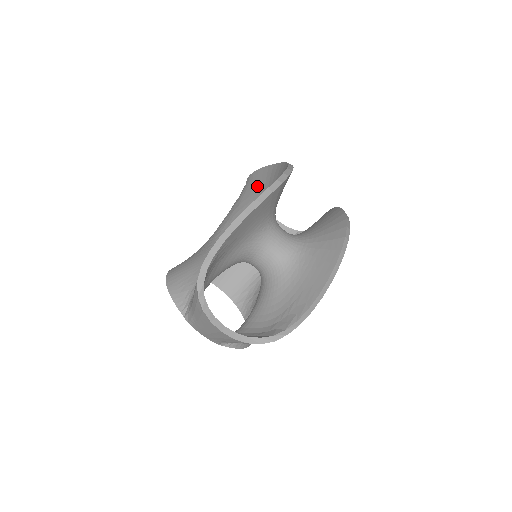
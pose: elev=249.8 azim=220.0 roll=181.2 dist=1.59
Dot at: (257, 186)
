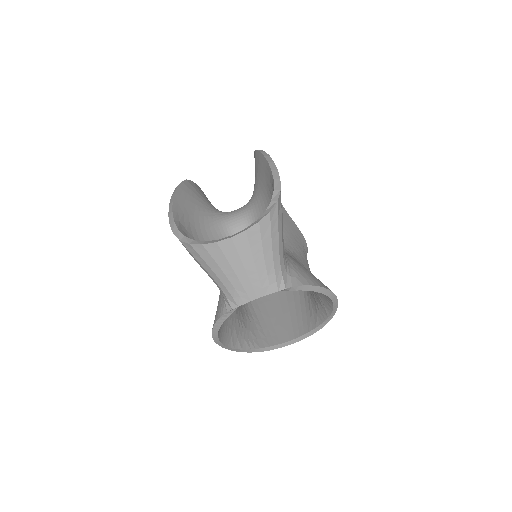
Dot at: occluded
